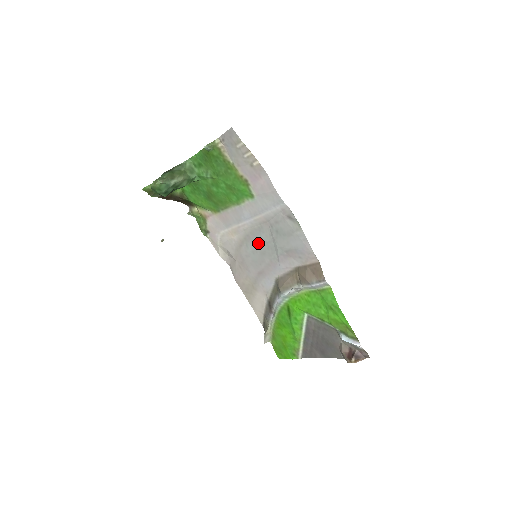
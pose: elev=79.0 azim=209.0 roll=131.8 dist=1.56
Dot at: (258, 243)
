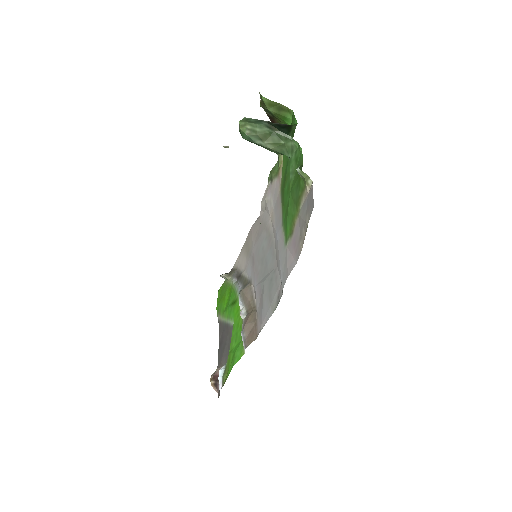
Dot at: (267, 254)
